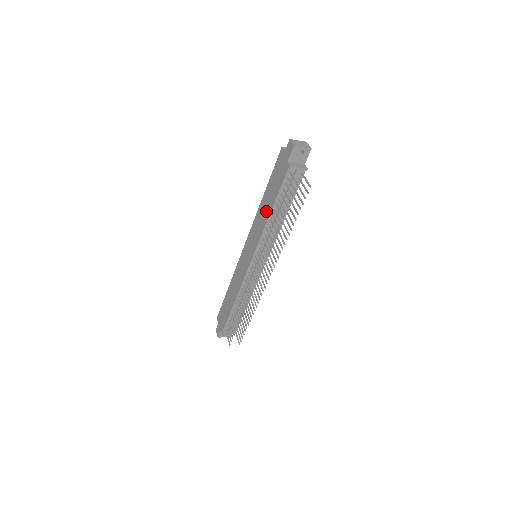
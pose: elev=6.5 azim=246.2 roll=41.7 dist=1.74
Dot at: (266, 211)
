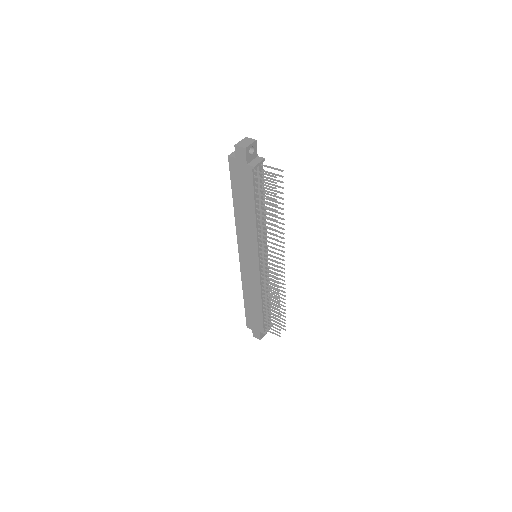
Dot at: (248, 216)
